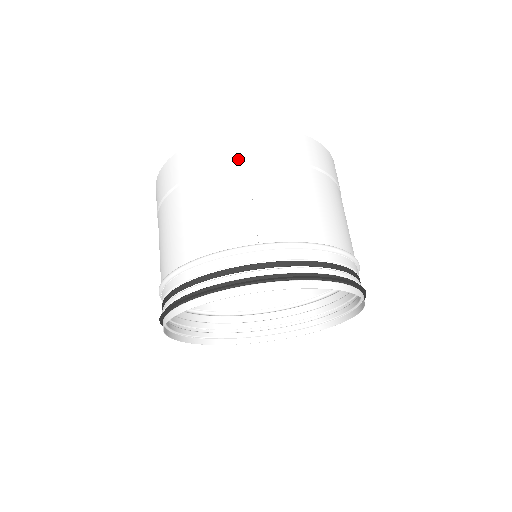
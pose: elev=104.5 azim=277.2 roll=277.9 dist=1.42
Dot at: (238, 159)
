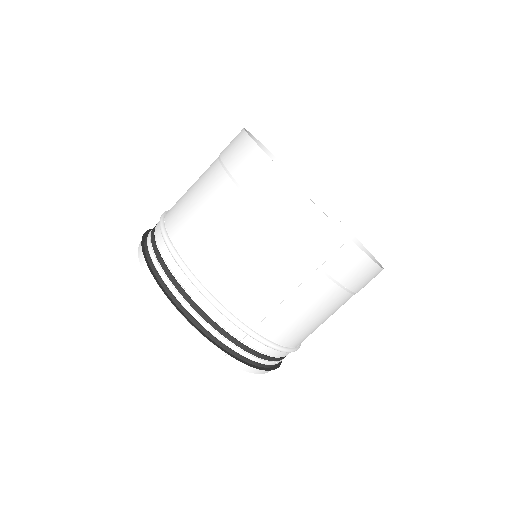
Dot at: (316, 260)
